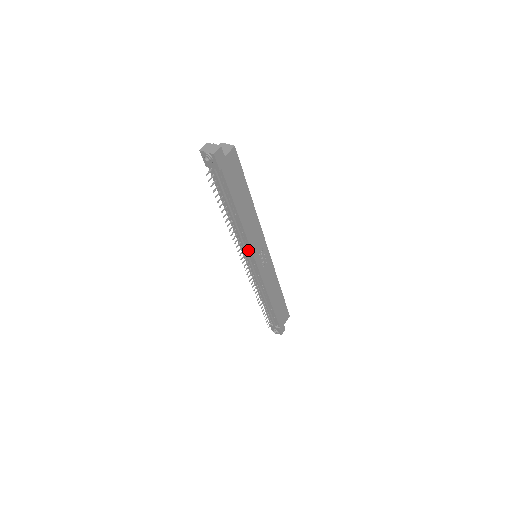
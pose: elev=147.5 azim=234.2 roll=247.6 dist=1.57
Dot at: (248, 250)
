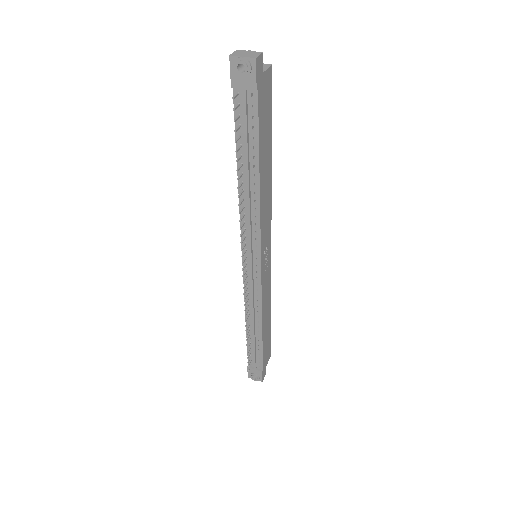
Dot at: (254, 241)
